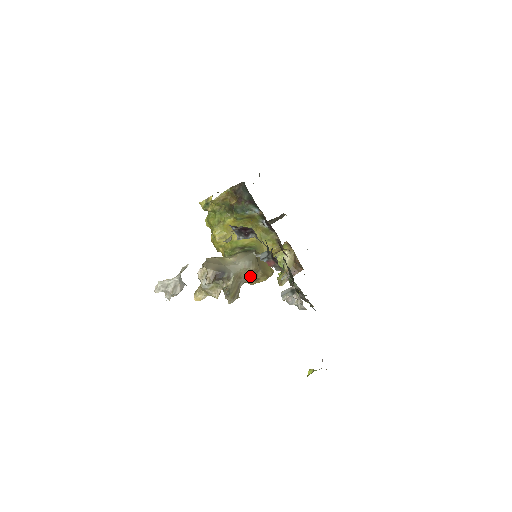
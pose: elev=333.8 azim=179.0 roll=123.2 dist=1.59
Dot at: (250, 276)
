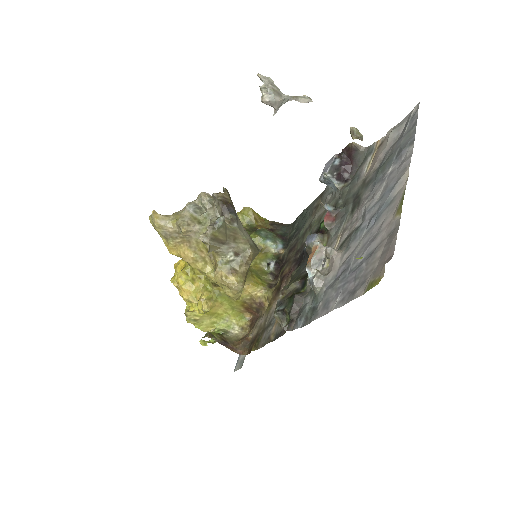
Dot at: (236, 257)
